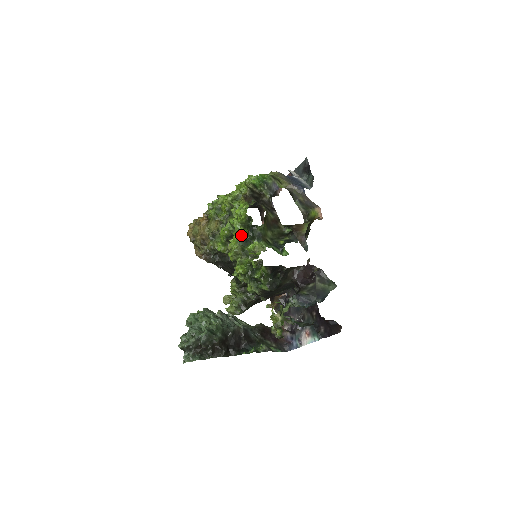
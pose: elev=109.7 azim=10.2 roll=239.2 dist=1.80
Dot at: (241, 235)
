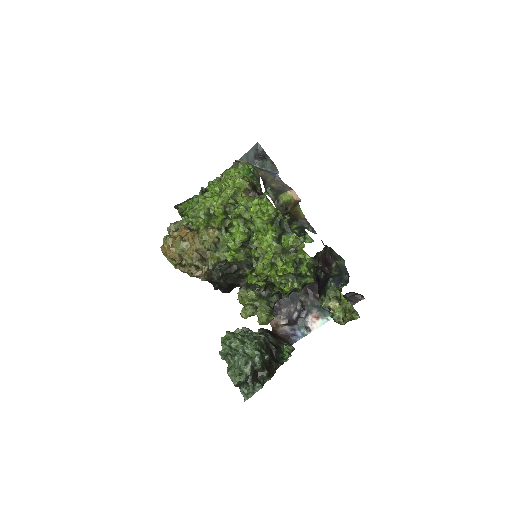
Dot at: (272, 233)
